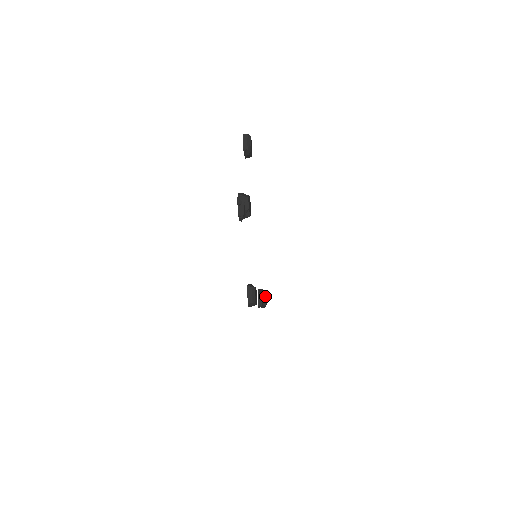
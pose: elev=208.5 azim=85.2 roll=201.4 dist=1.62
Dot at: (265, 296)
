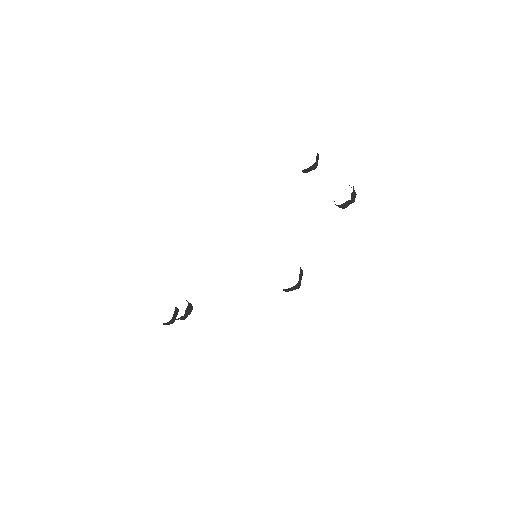
Dot at: occluded
